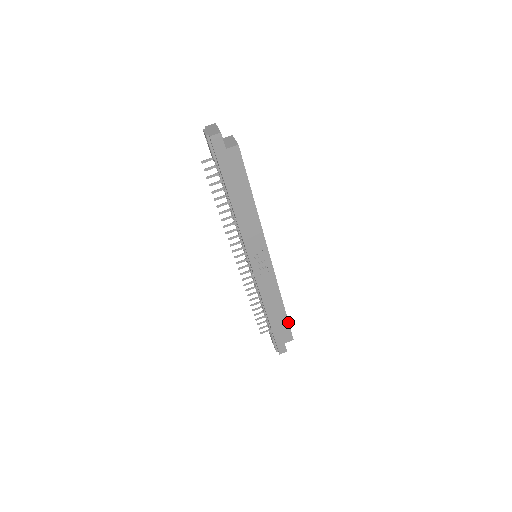
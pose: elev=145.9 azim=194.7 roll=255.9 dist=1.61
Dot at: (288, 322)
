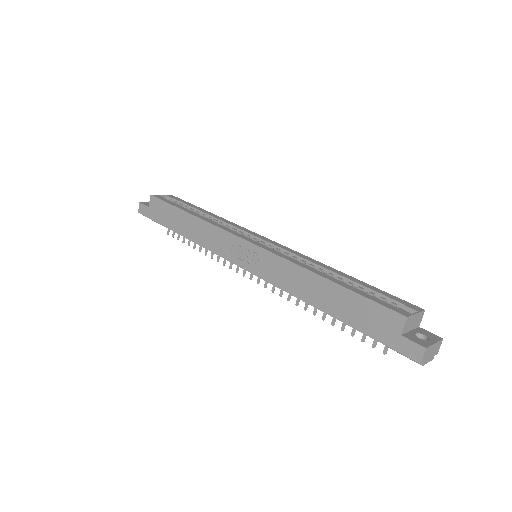
Dot at: (359, 295)
